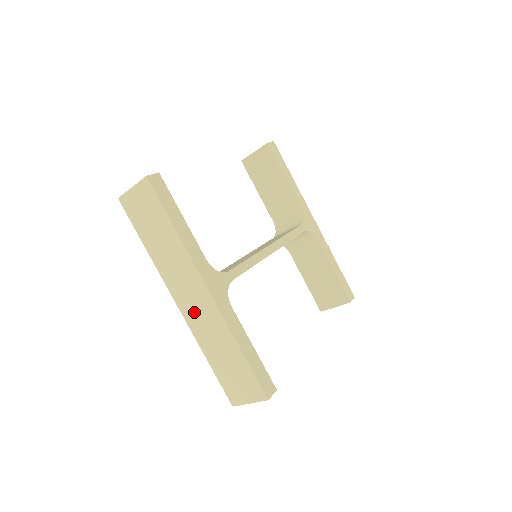
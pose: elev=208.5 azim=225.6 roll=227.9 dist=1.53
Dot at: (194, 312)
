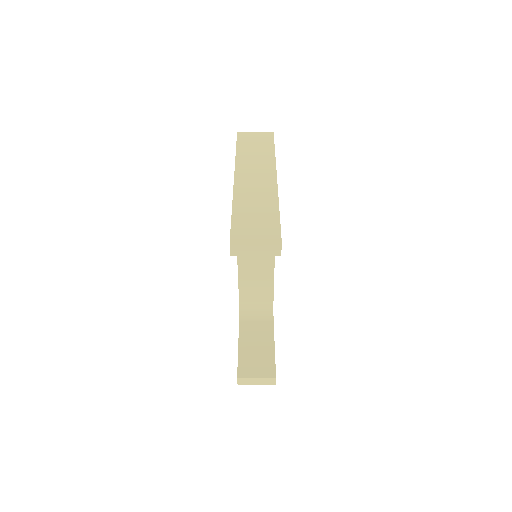
Dot at: (249, 184)
